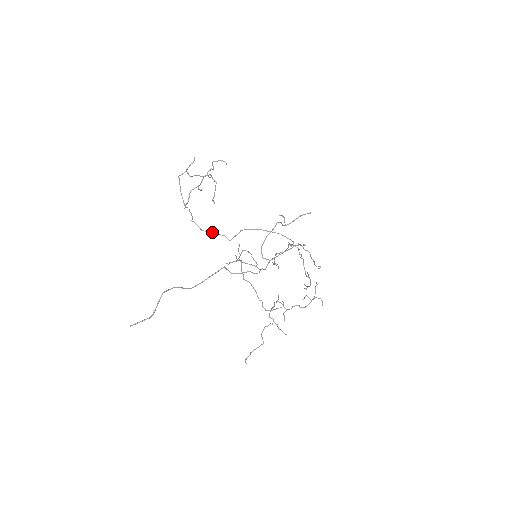
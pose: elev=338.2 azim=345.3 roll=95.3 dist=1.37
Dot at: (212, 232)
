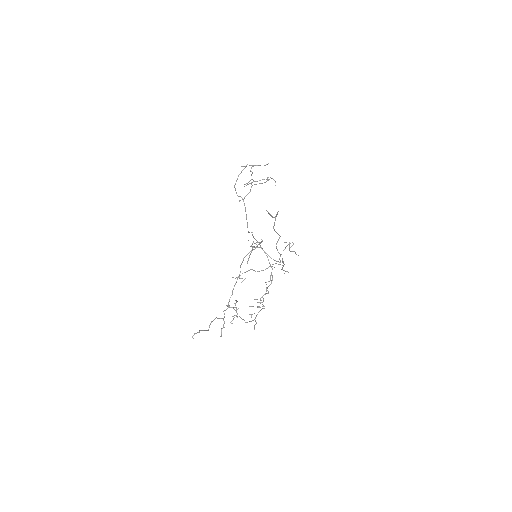
Dot at: occluded
